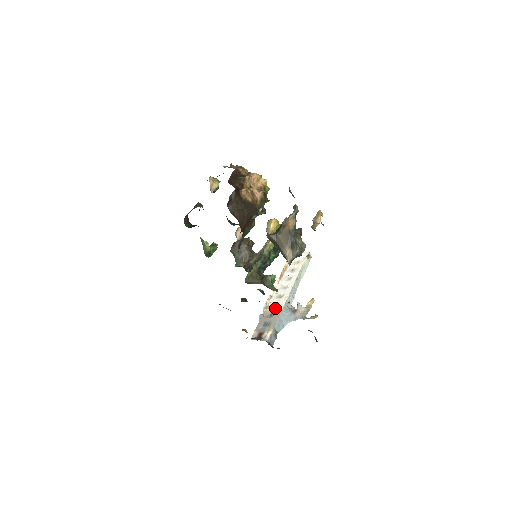
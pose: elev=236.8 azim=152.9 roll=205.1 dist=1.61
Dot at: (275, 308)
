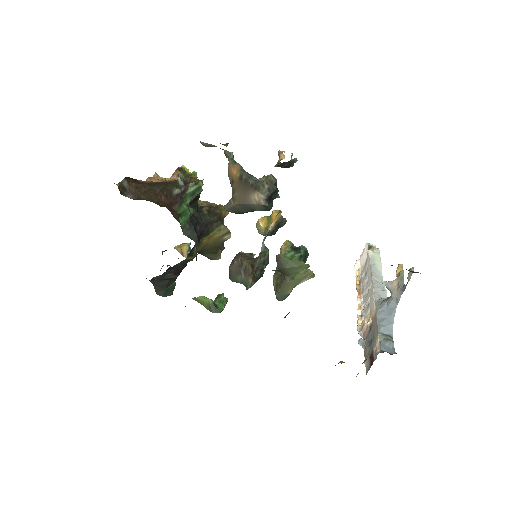
Dot at: (369, 318)
